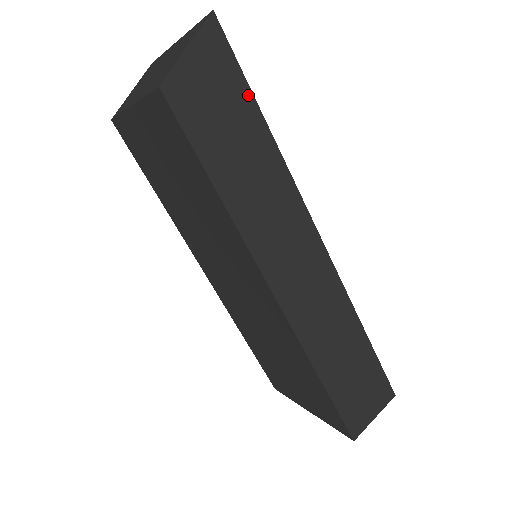
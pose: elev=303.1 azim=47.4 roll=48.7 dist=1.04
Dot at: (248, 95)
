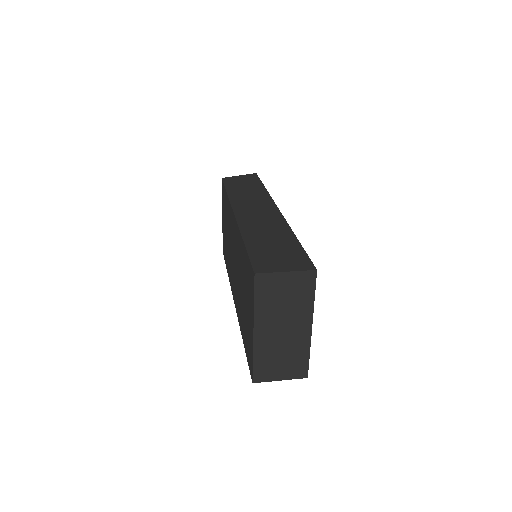
Dot at: (260, 183)
